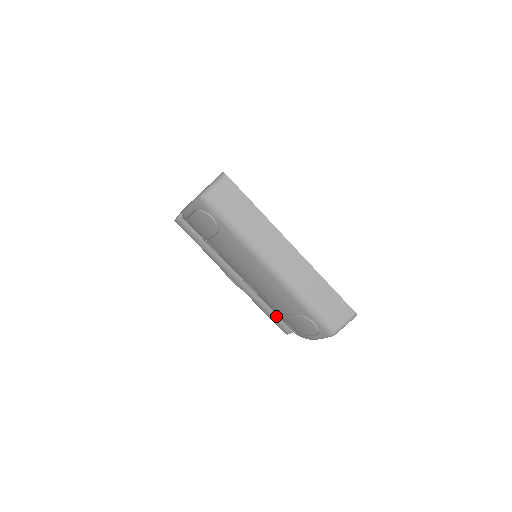
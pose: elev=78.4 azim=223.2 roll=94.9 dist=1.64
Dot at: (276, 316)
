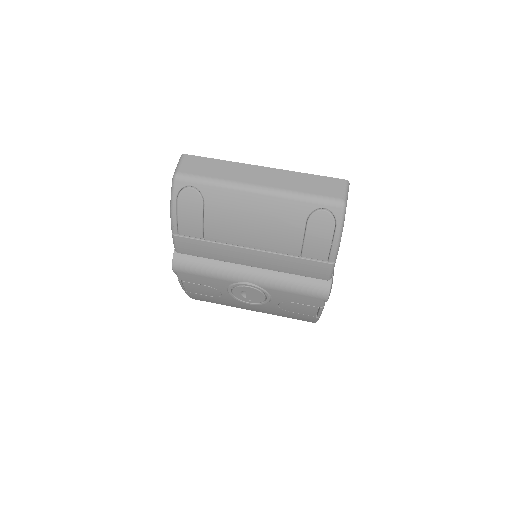
Dot at: (306, 282)
